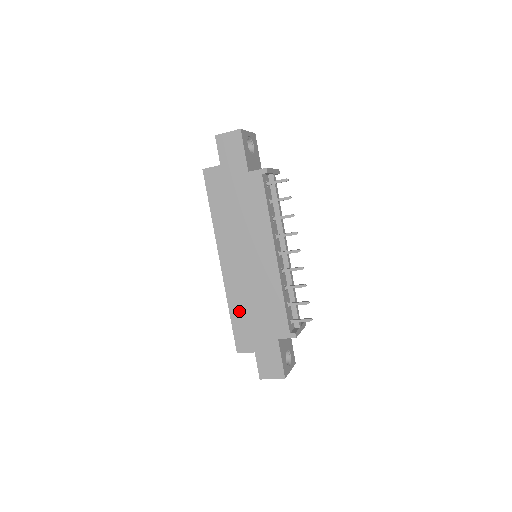
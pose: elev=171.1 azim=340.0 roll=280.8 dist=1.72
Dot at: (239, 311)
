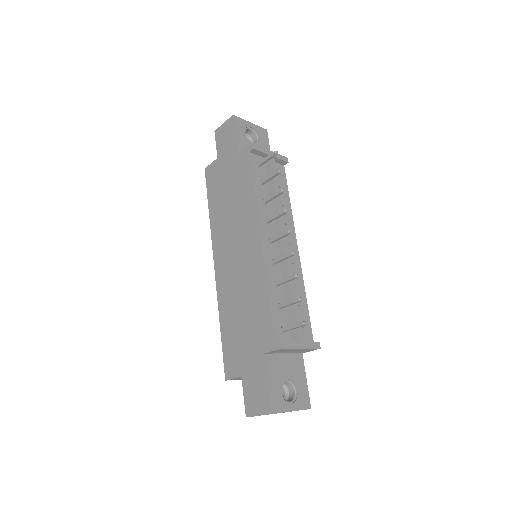
Dot at: (228, 321)
